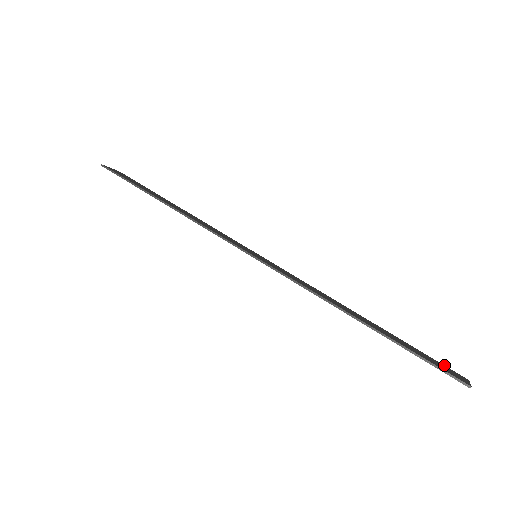
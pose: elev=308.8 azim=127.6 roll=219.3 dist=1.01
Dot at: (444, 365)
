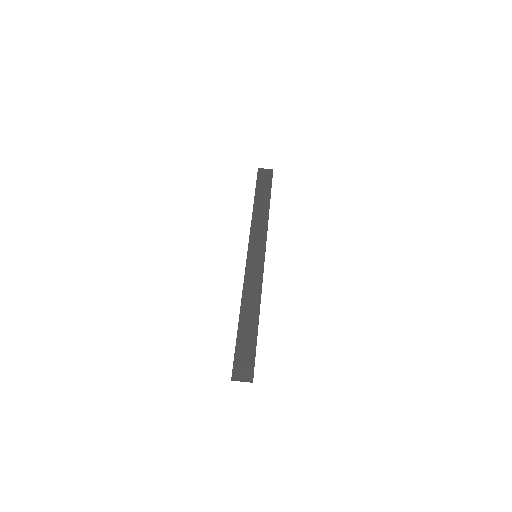
Dot at: occluded
